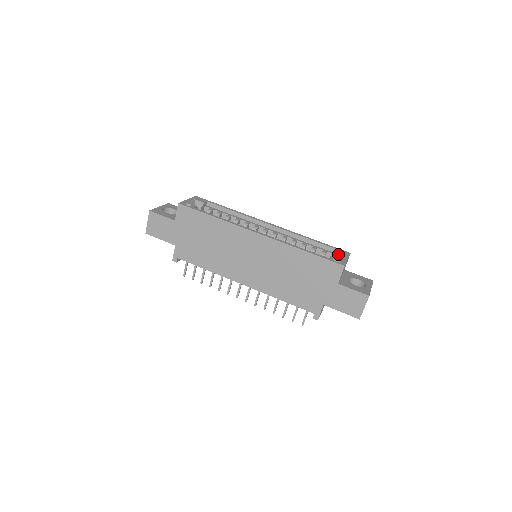
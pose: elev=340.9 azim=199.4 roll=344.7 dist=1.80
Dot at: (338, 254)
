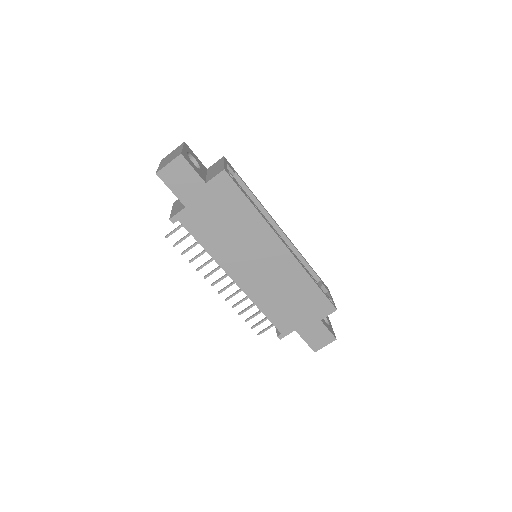
Dot at: (325, 289)
